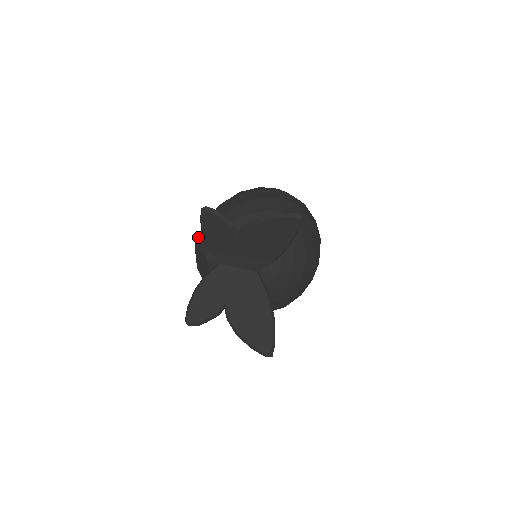
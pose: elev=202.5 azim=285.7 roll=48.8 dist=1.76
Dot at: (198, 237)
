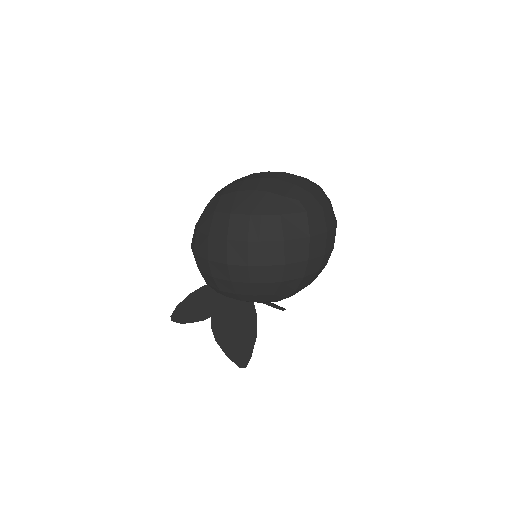
Dot at: occluded
